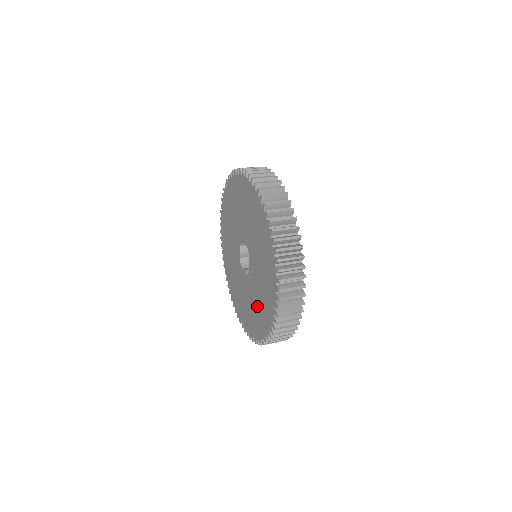
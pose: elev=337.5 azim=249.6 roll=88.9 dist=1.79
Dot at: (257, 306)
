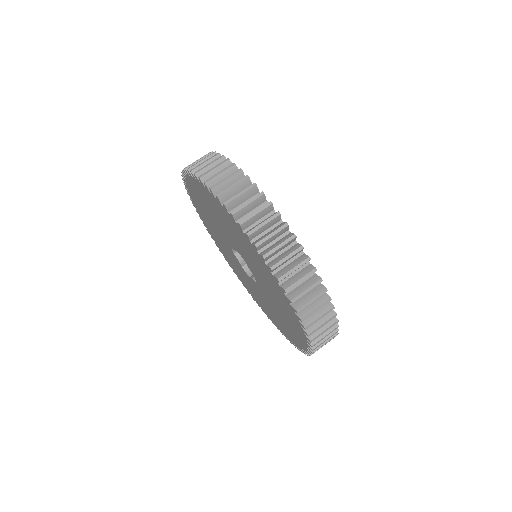
Dot at: (251, 289)
